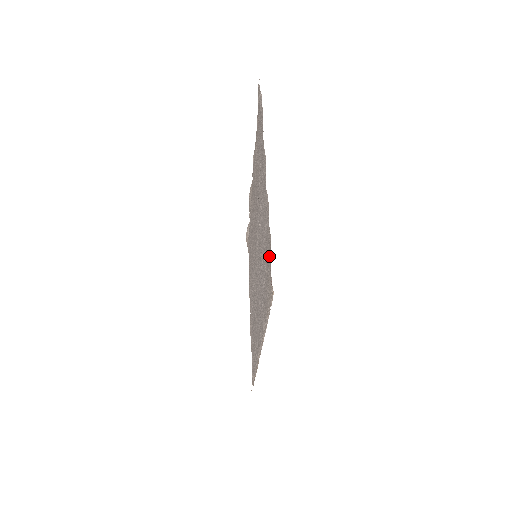
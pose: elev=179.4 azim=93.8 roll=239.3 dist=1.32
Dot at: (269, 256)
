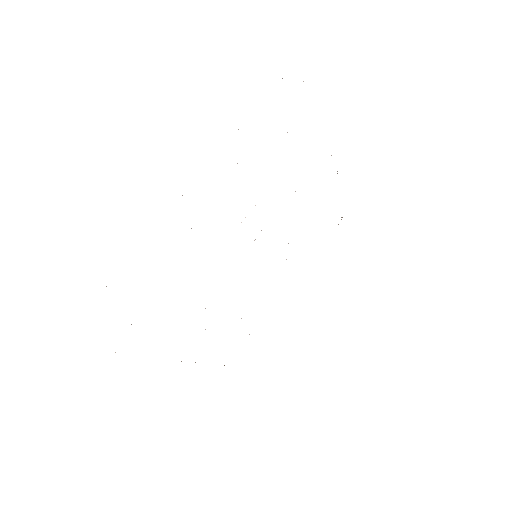
Dot at: occluded
